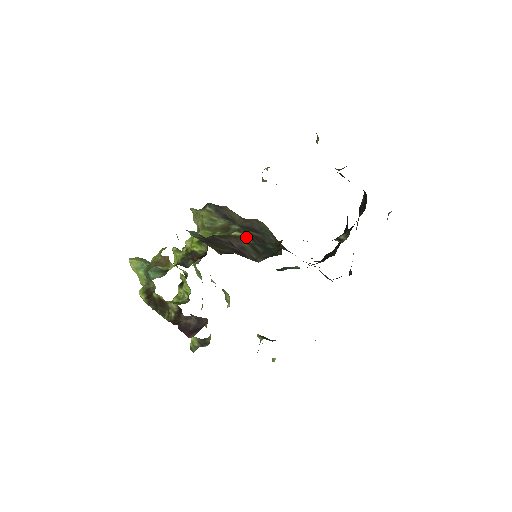
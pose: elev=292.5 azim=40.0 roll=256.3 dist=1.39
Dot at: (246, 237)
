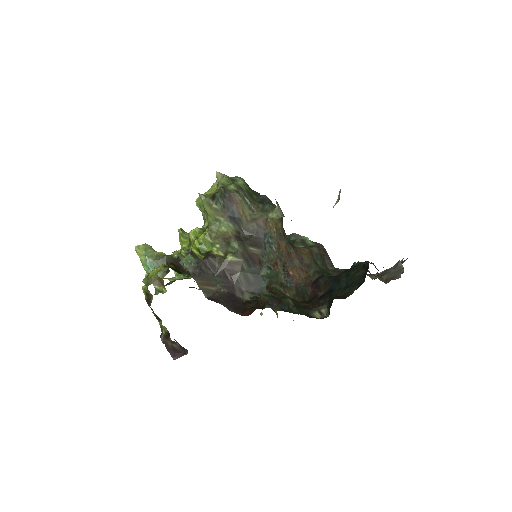
Dot at: (241, 263)
